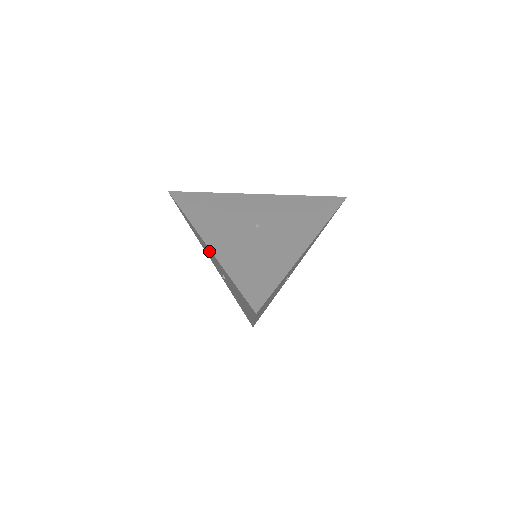
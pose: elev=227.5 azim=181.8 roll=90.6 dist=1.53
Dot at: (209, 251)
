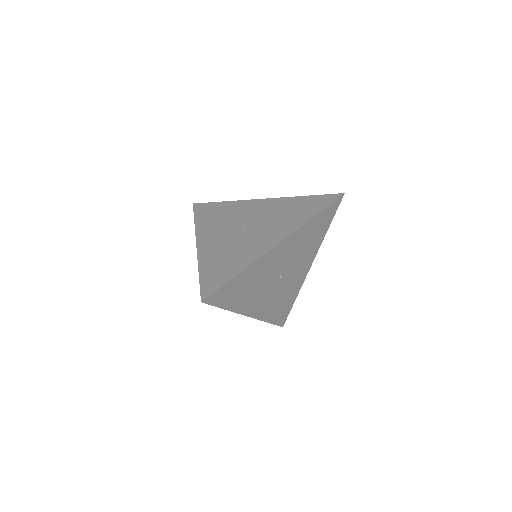
Dot at: occluded
